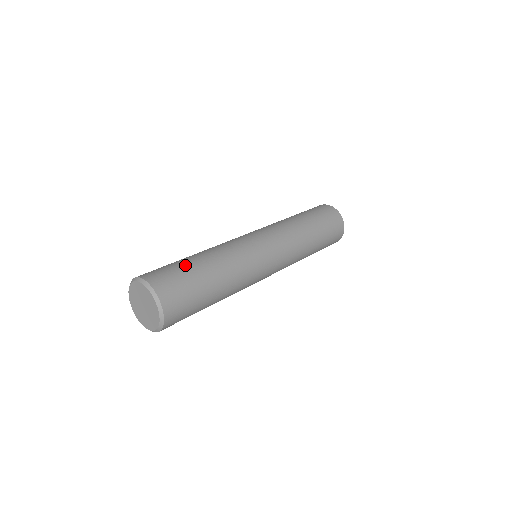
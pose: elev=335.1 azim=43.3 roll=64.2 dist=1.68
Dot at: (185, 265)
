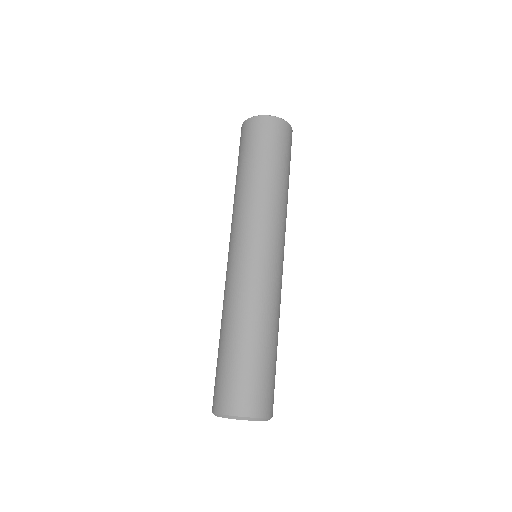
Dot at: (227, 362)
